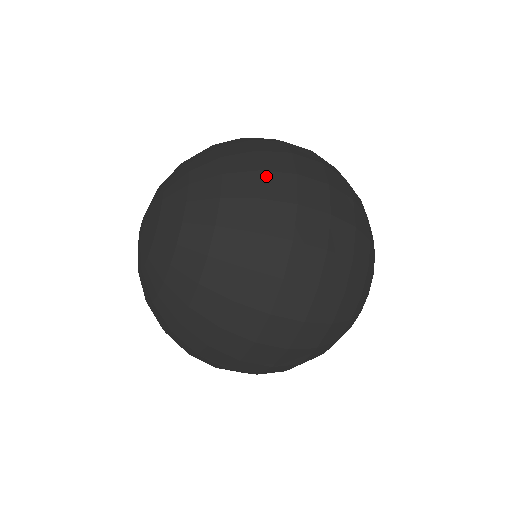
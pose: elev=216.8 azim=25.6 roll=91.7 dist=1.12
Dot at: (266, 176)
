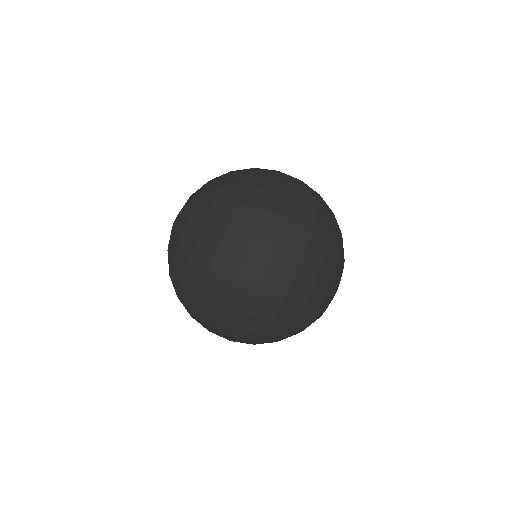
Dot at: (231, 229)
